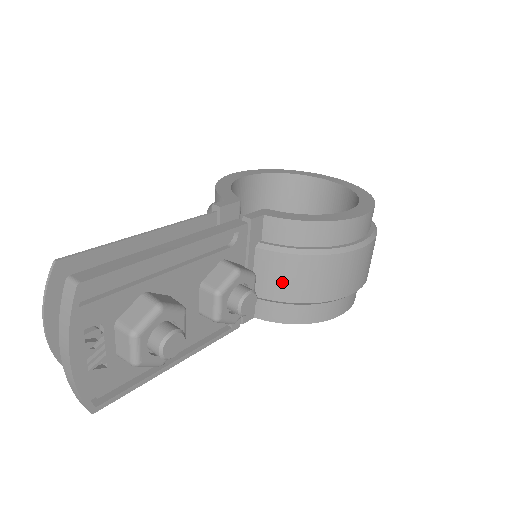
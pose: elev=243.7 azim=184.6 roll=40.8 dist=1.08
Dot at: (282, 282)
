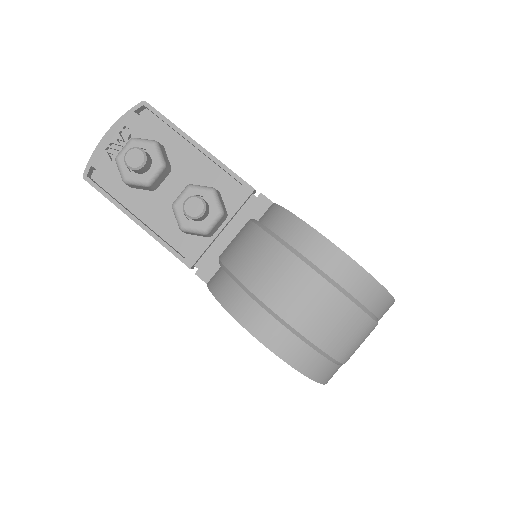
Dot at: (236, 247)
